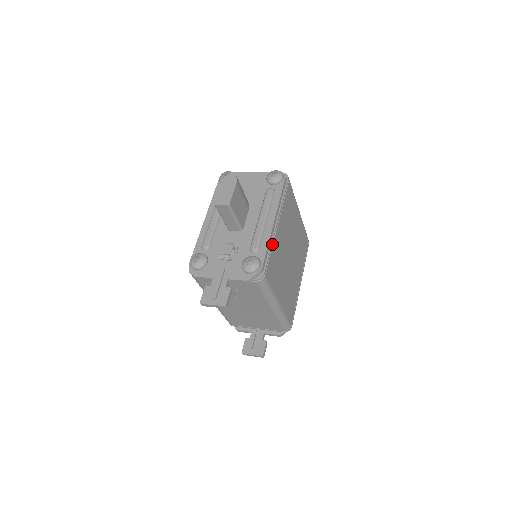
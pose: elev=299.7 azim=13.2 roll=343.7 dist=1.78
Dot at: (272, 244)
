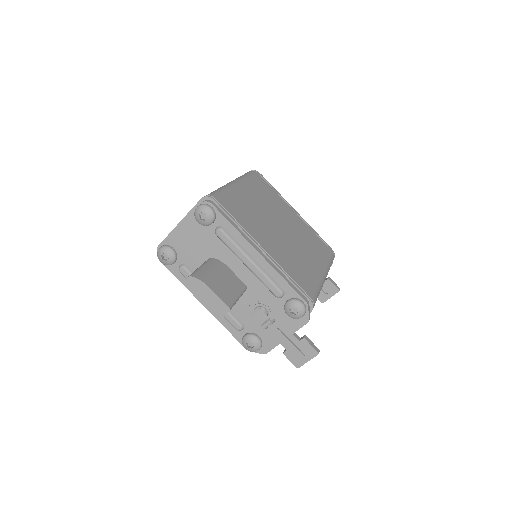
Dot at: (282, 270)
